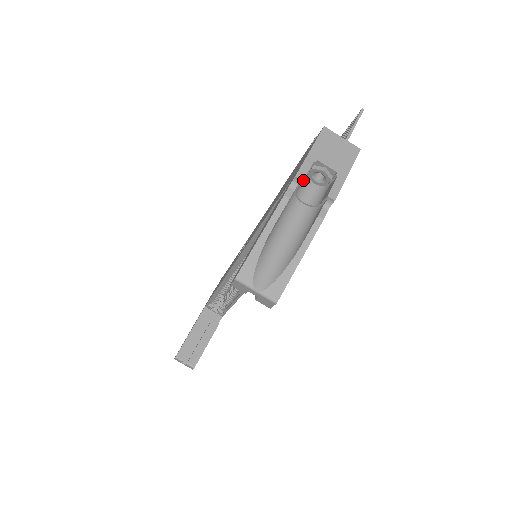
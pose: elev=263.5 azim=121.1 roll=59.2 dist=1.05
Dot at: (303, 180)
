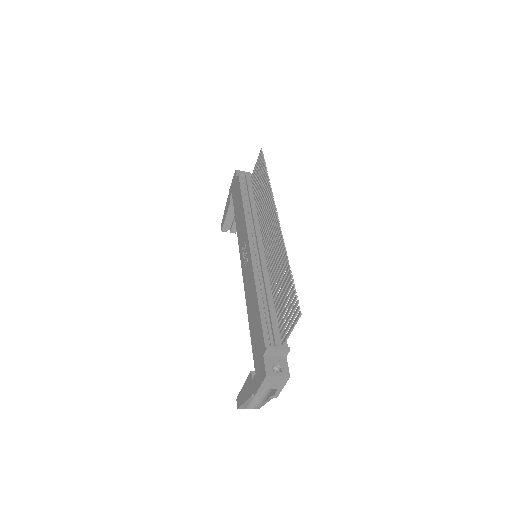
Dot at: occluded
